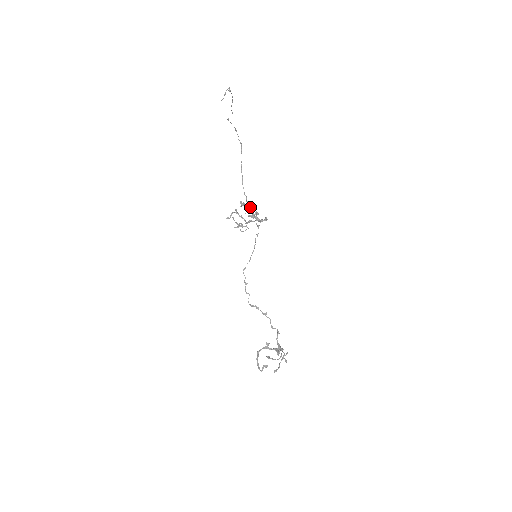
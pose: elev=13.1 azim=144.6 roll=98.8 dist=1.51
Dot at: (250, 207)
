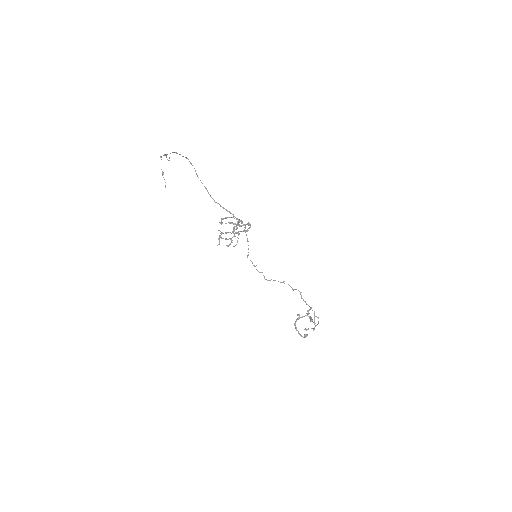
Dot at: (230, 222)
